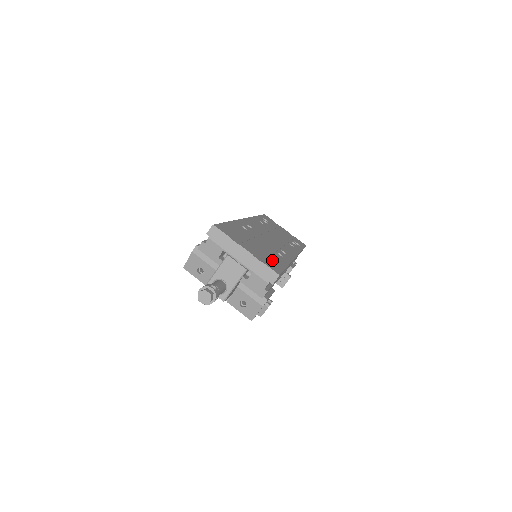
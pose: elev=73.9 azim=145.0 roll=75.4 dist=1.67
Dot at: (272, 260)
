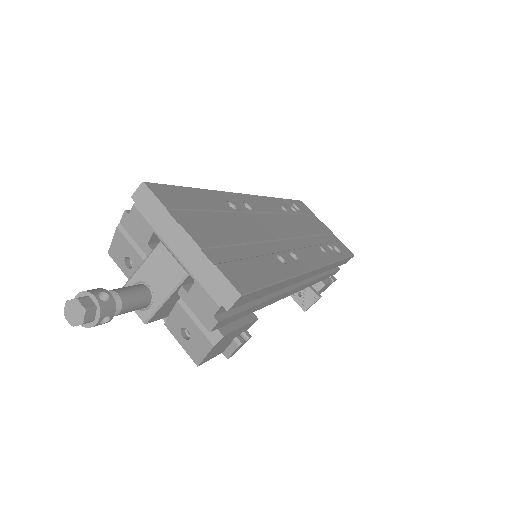
Dot at: (249, 265)
